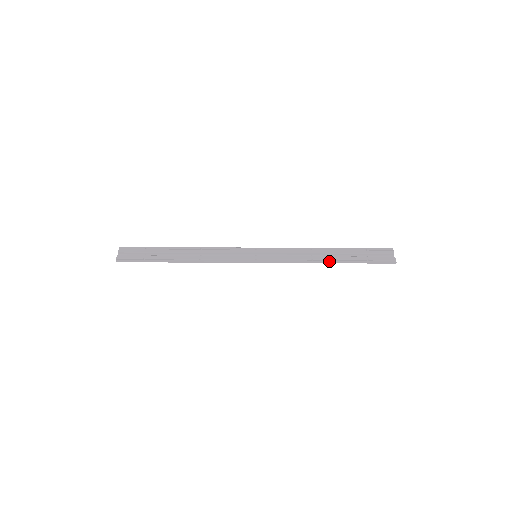
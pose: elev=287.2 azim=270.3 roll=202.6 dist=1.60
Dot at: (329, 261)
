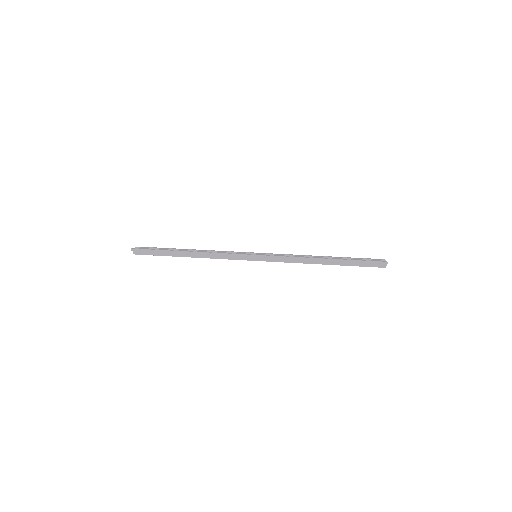
Dot at: (323, 258)
